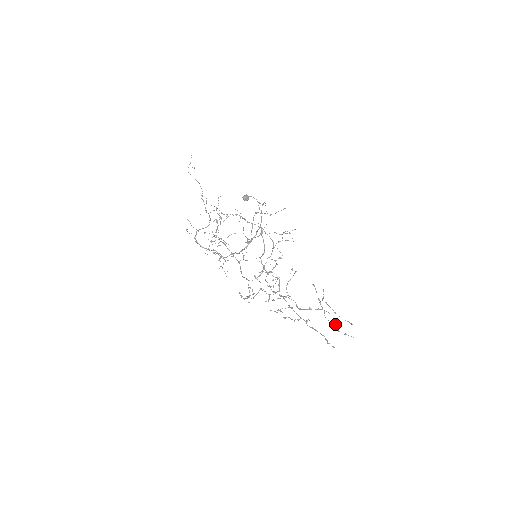
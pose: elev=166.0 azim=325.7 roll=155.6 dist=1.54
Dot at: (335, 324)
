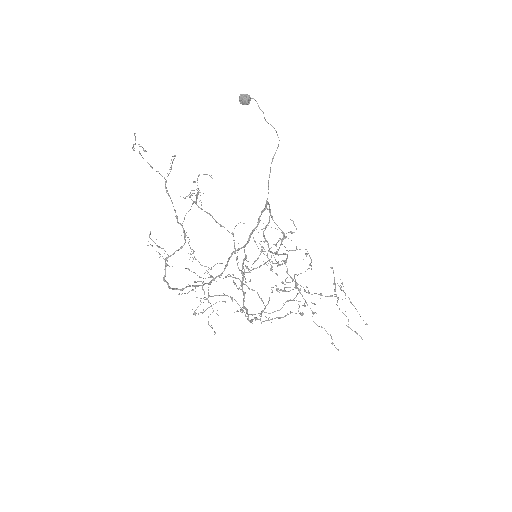
Dot at: occluded
